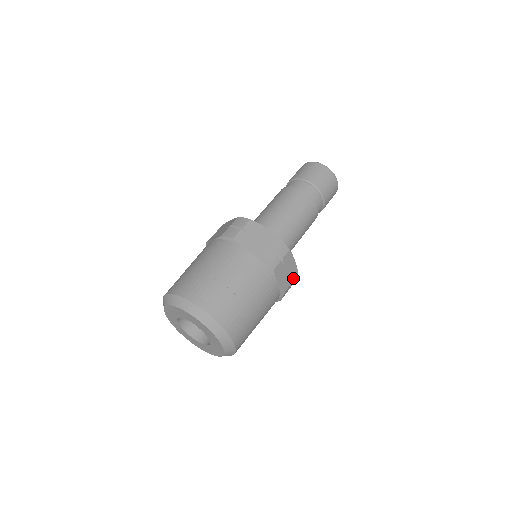
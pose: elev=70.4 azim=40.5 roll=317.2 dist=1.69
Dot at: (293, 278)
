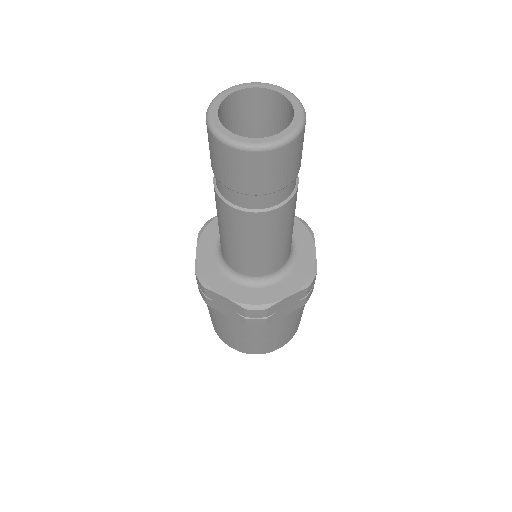
Dot at: (304, 294)
